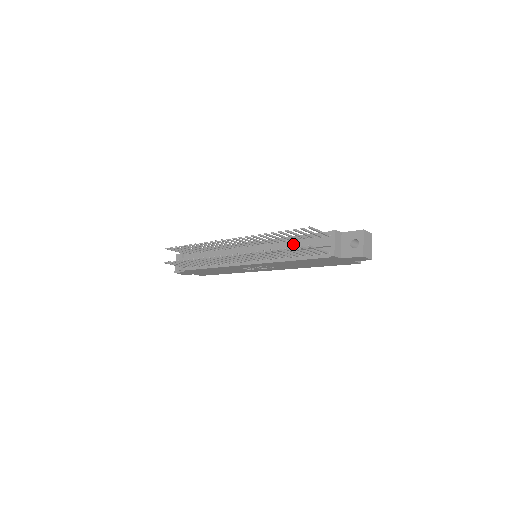
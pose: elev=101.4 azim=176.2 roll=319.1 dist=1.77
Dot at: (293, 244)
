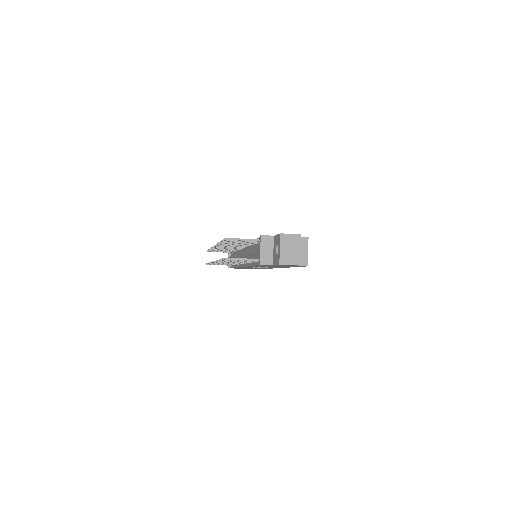
Dot at: (253, 248)
